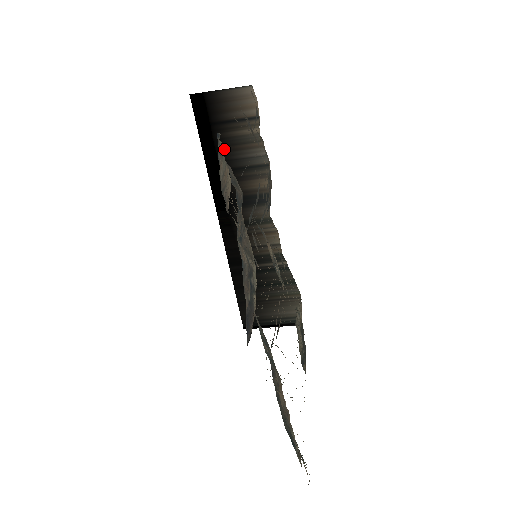
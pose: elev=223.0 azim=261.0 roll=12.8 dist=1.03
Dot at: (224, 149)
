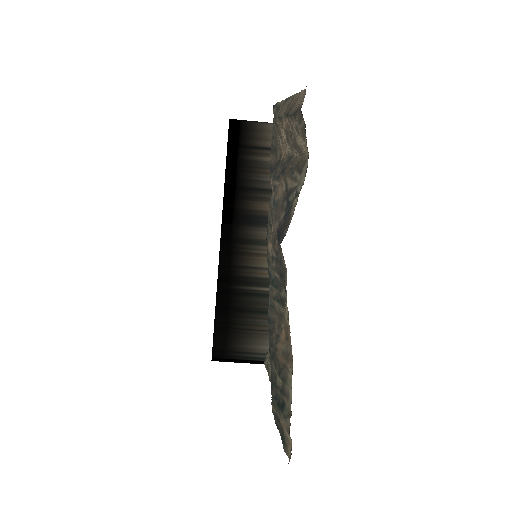
Dot at: (244, 169)
